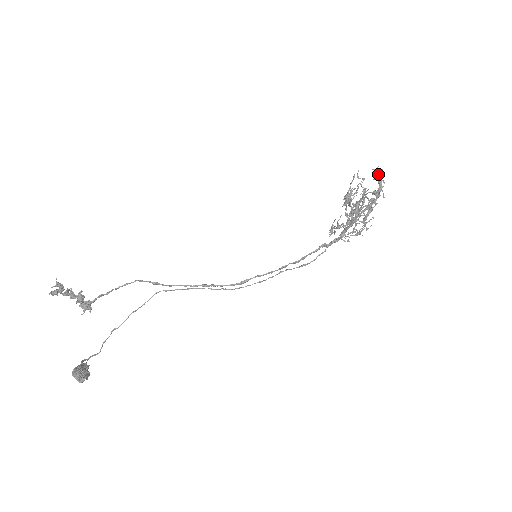
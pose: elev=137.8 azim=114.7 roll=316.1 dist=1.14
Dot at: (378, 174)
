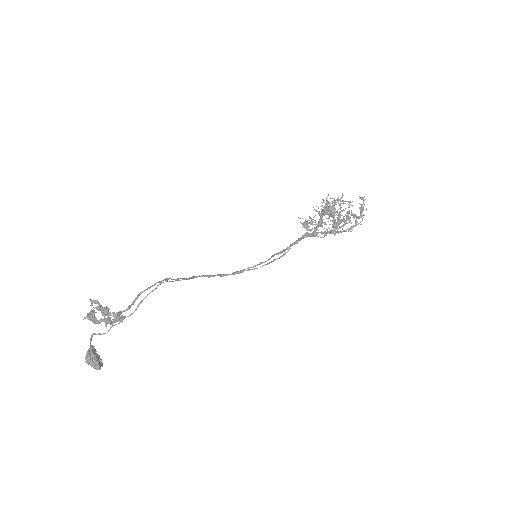
Dot at: occluded
